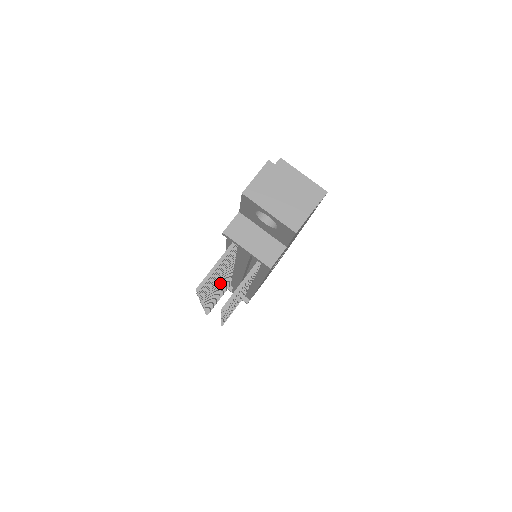
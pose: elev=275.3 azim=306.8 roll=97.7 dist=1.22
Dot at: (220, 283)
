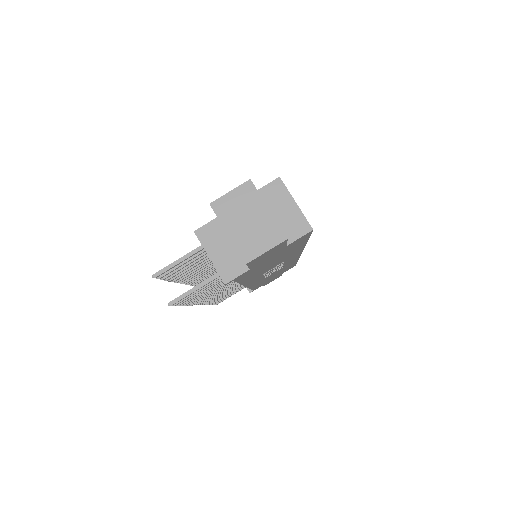
Dot at: occluded
